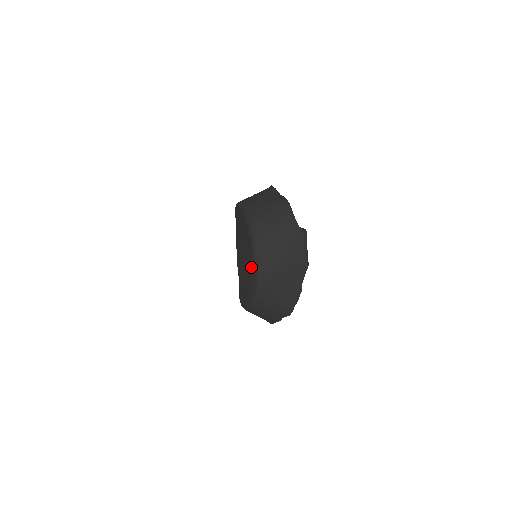
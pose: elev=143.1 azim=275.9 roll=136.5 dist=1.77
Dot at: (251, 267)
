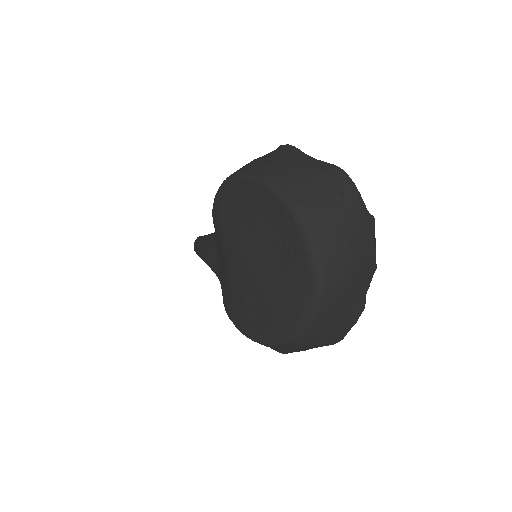
Dot at: (301, 283)
